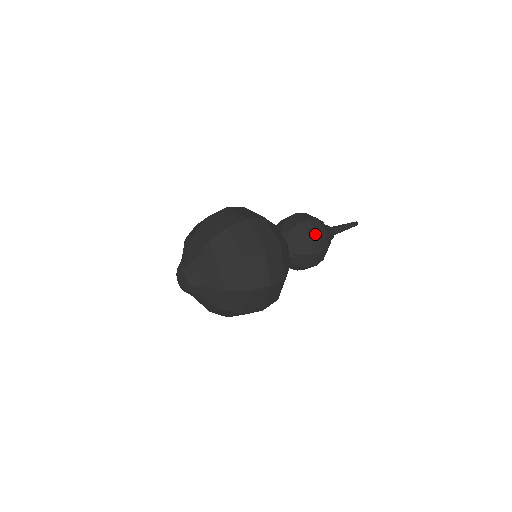
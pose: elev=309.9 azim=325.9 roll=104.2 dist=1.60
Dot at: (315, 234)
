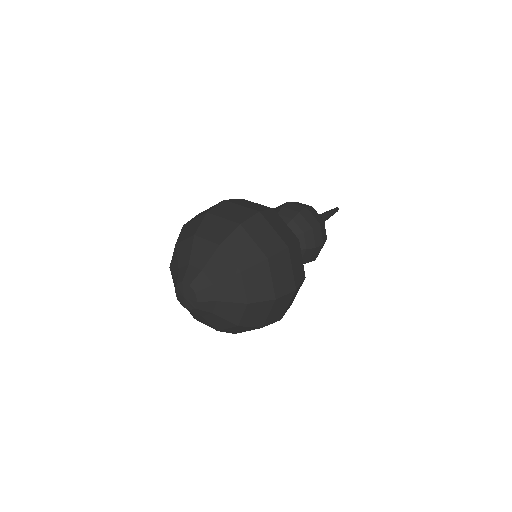
Dot at: (317, 224)
